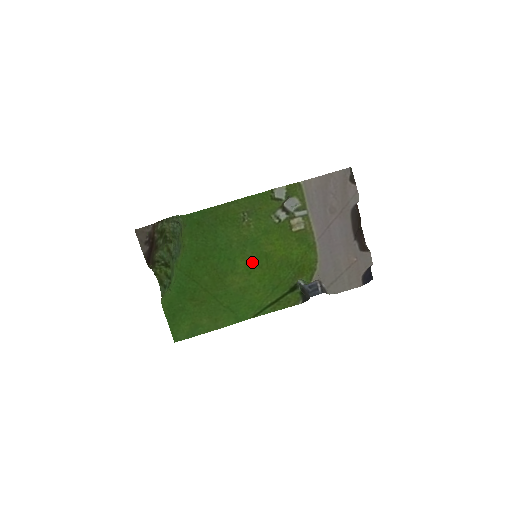
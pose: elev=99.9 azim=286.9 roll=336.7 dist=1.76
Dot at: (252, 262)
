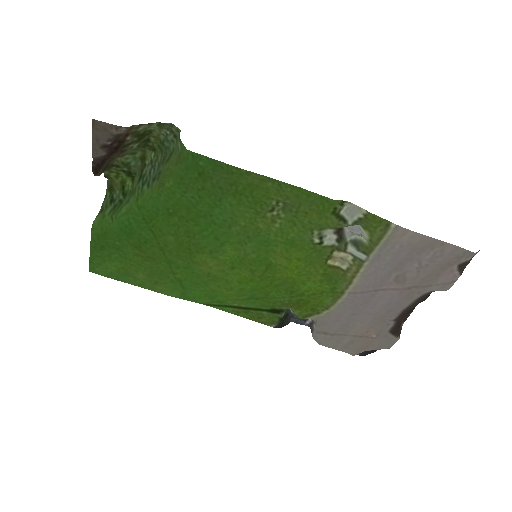
Dot at: (245, 260)
